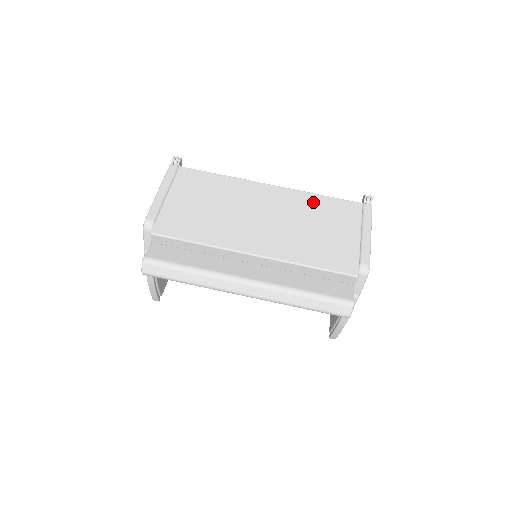
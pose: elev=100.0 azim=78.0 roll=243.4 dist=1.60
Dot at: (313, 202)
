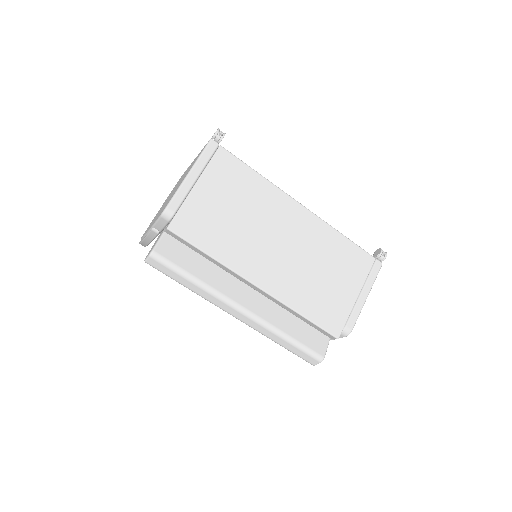
Dot at: (333, 242)
